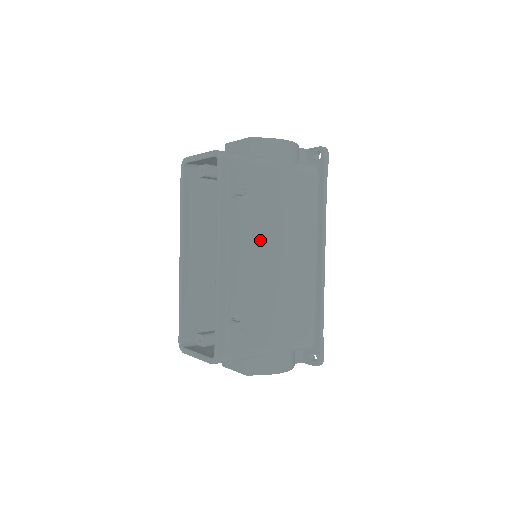
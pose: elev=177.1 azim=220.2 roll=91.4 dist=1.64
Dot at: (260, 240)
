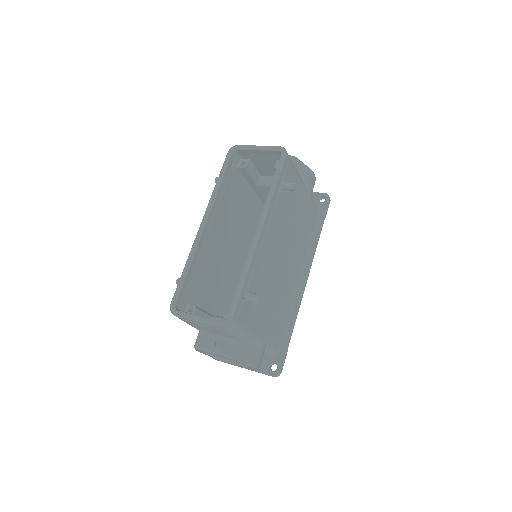
Dot at: (282, 237)
